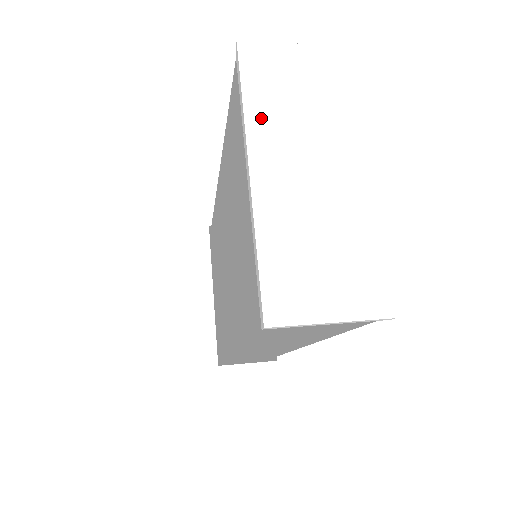
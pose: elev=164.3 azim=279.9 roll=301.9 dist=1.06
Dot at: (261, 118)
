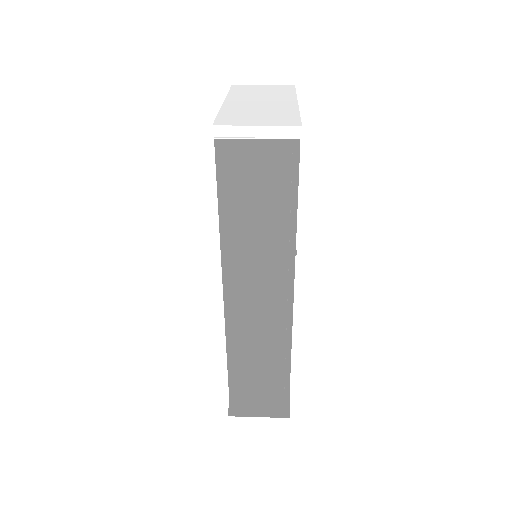
Dot at: (237, 94)
